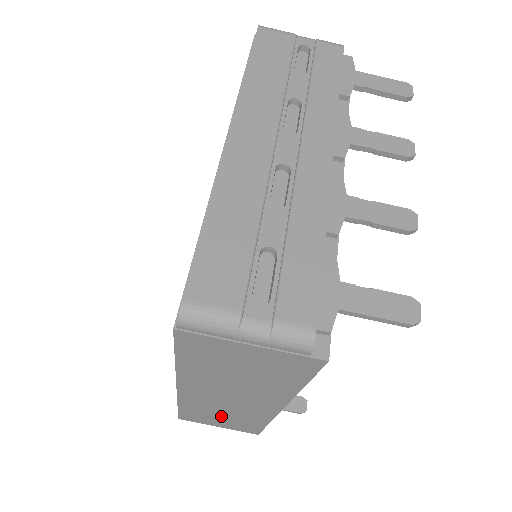
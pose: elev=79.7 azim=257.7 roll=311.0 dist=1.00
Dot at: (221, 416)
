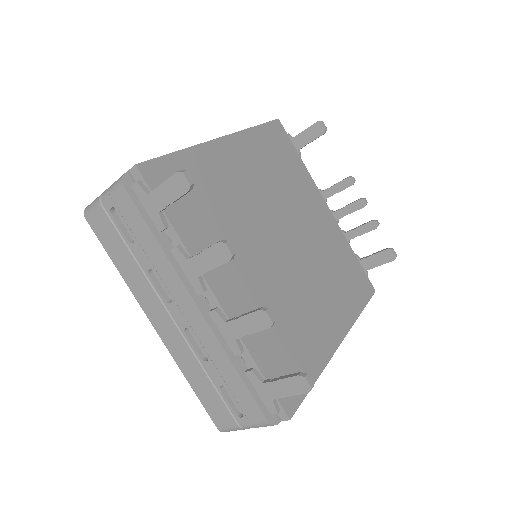
Dot at: occluded
